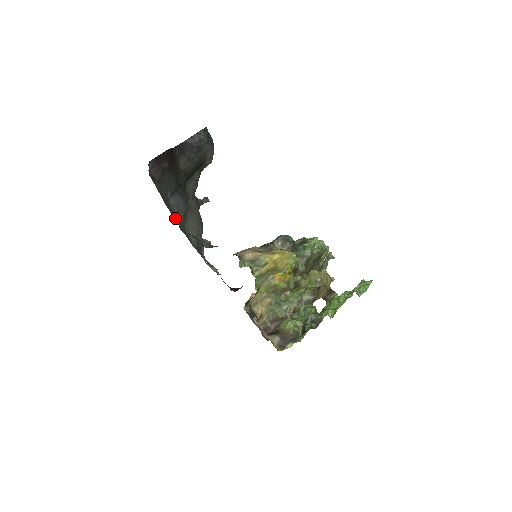
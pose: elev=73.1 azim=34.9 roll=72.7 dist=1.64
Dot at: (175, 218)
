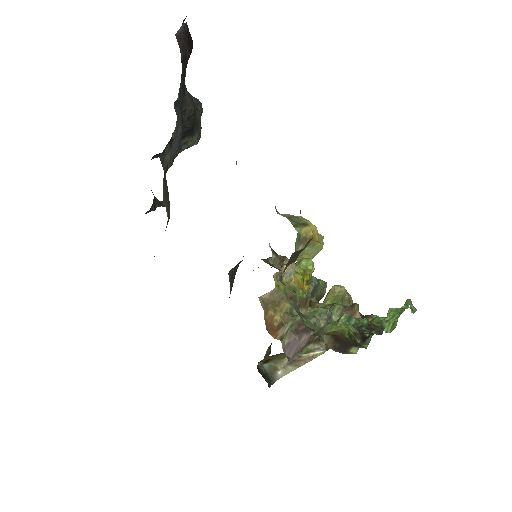
Dot at: occluded
